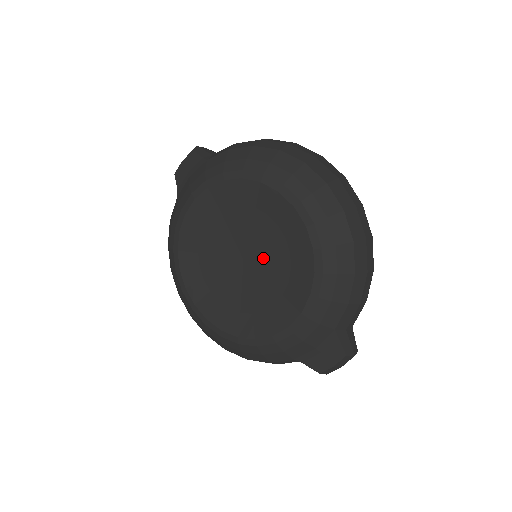
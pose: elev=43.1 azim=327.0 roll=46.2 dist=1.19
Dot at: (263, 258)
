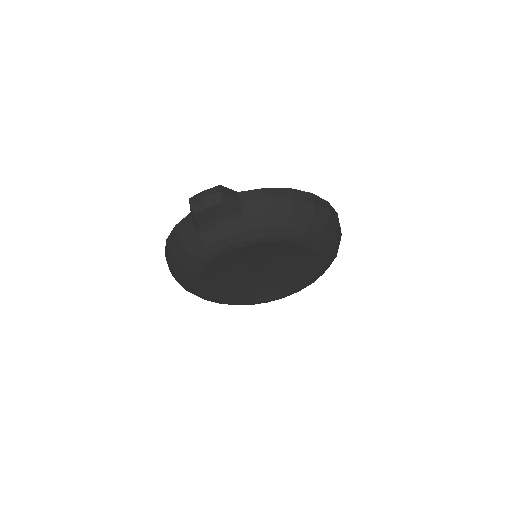
Dot at: (277, 271)
